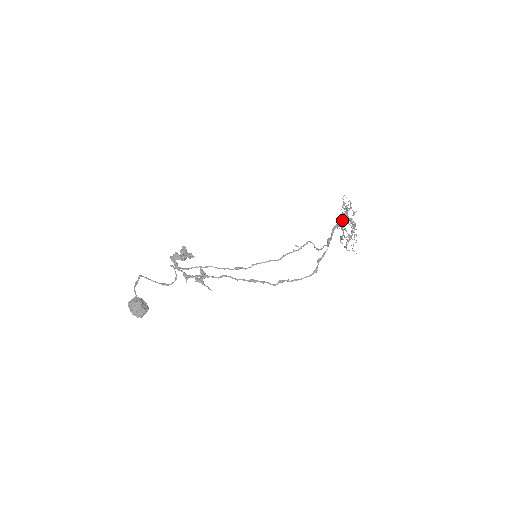
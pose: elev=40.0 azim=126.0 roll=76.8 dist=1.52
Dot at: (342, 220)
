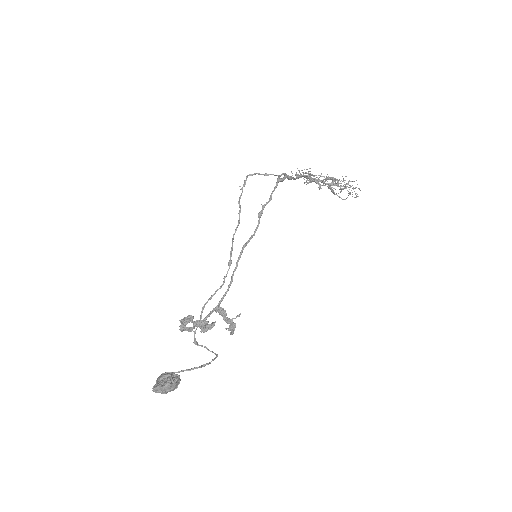
Dot at: occluded
